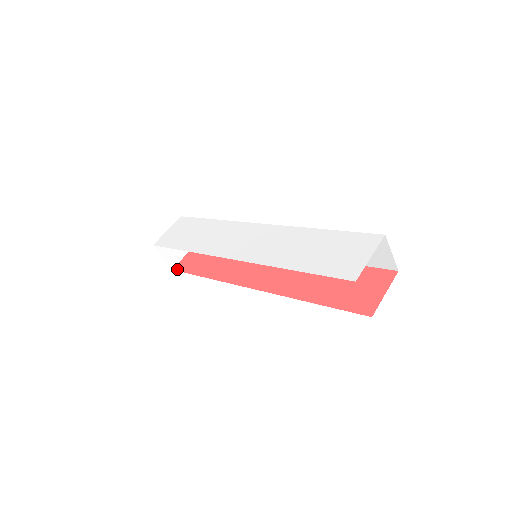
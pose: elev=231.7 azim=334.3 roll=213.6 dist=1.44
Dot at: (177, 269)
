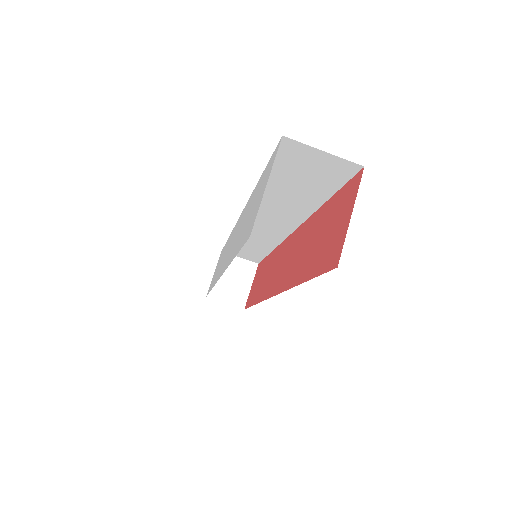
Dot at: (245, 307)
